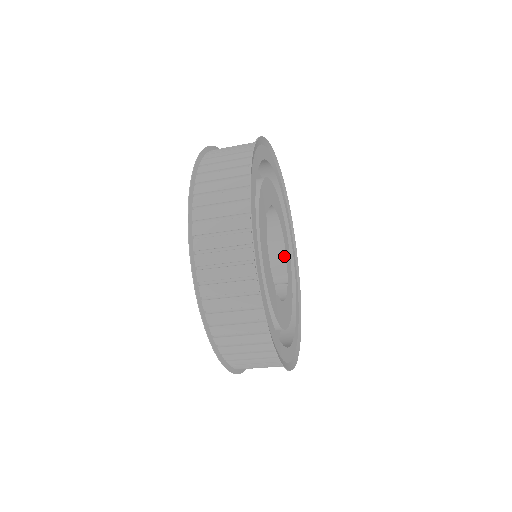
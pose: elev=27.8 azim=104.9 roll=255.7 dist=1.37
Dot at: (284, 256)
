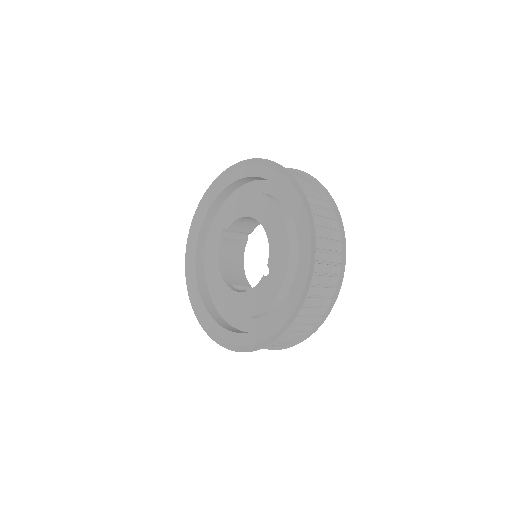
Dot at: occluded
